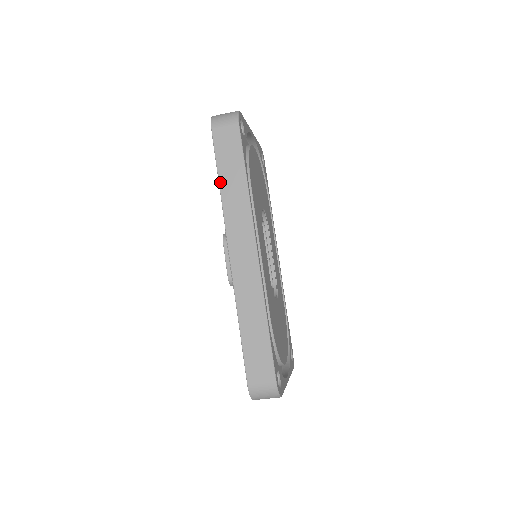
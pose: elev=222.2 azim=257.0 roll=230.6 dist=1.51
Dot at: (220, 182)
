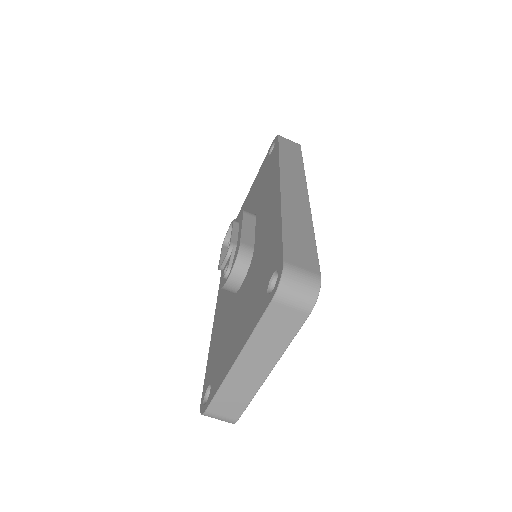
Dot at: (280, 153)
